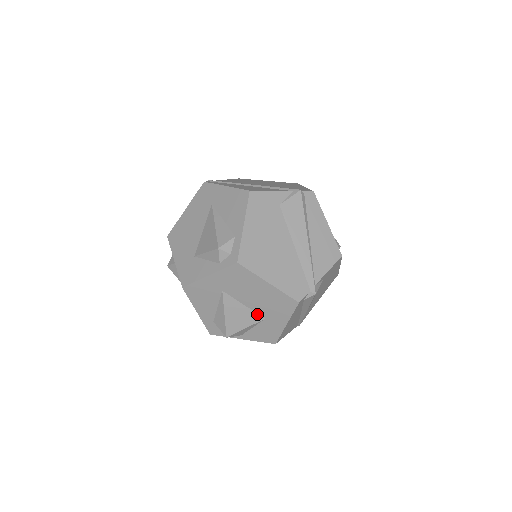
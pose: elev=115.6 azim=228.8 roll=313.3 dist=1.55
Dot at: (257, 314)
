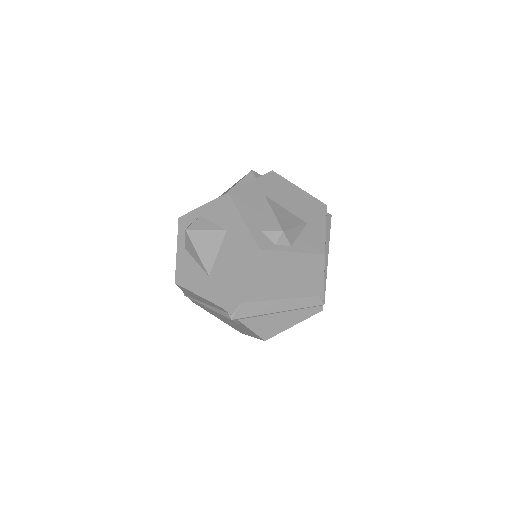
Dot at: (299, 218)
